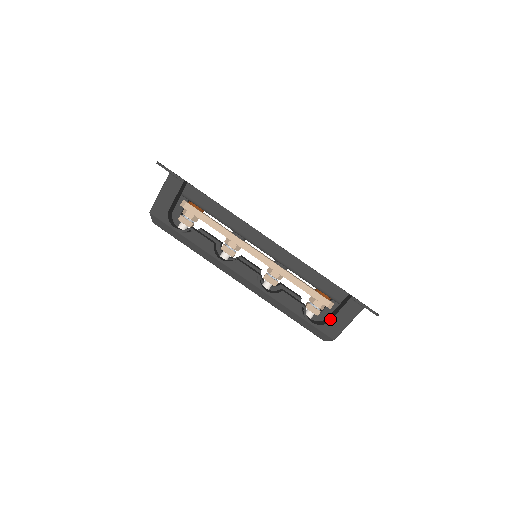
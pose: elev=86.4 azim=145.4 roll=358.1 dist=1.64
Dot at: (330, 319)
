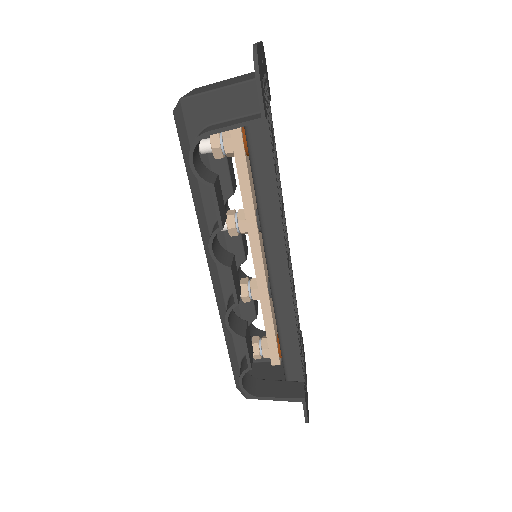
Dot at: (262, 393)
